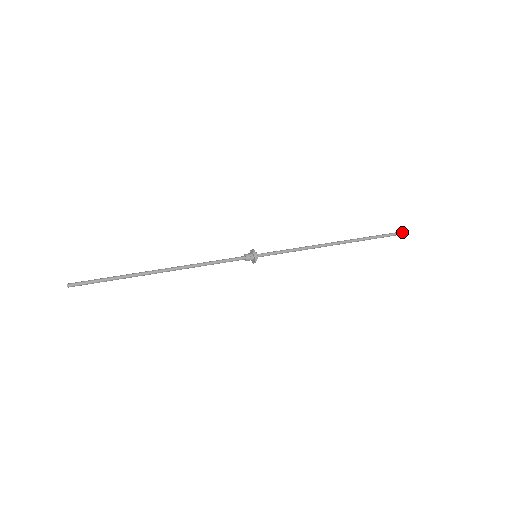
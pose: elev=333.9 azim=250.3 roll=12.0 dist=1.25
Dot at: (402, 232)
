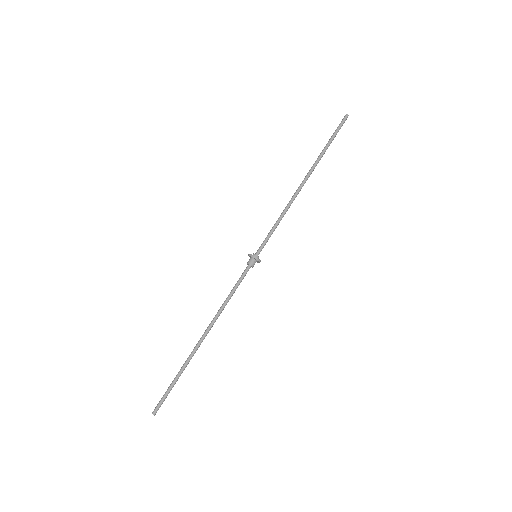
Dot at: occluded
